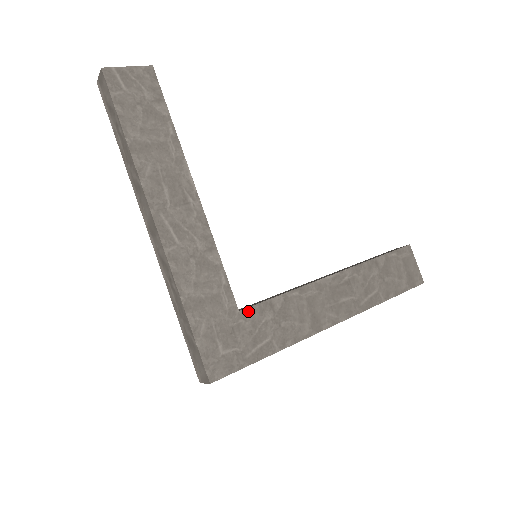
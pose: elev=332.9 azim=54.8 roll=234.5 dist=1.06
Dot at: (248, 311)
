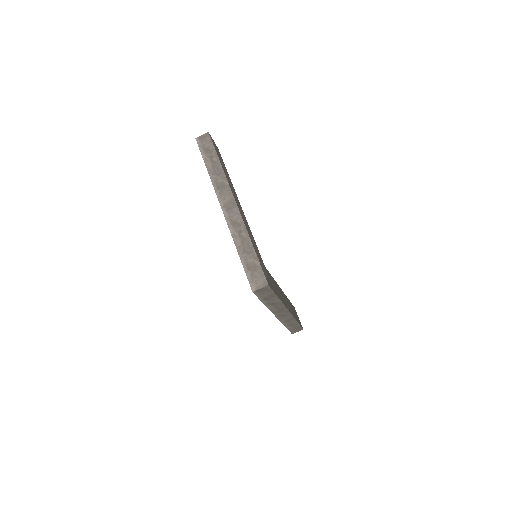
Dot at: (267, 270)
